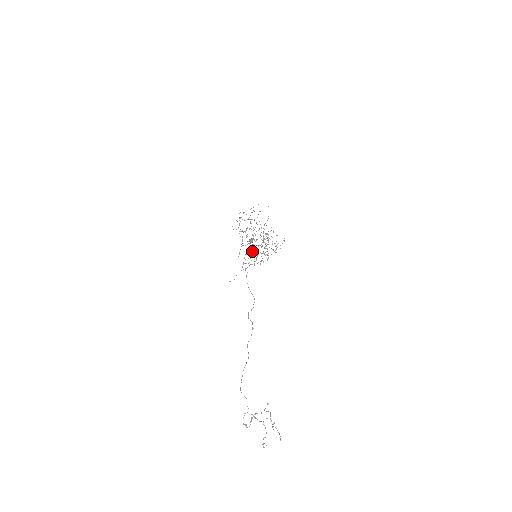
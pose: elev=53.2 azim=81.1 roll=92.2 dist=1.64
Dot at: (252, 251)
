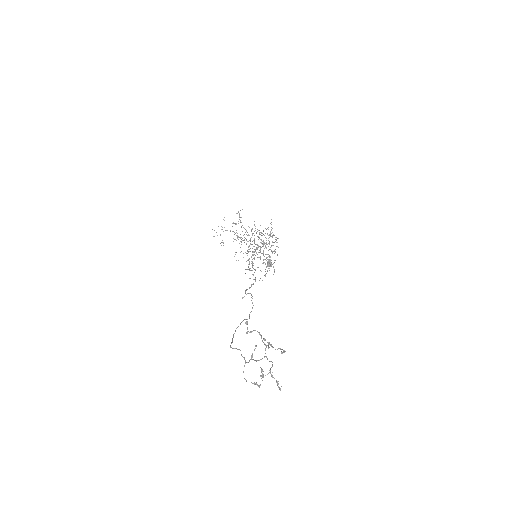
Dot at: occluded
